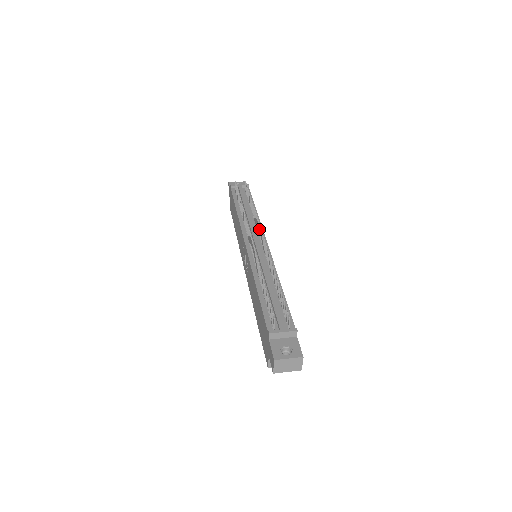
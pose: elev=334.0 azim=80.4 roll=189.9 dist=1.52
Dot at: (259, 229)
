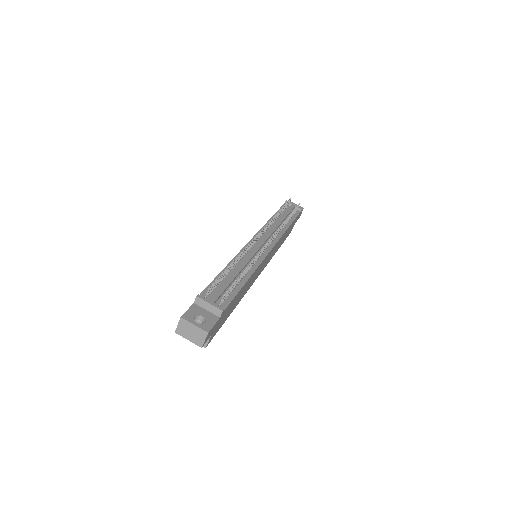
Dot at: (274, 235)
